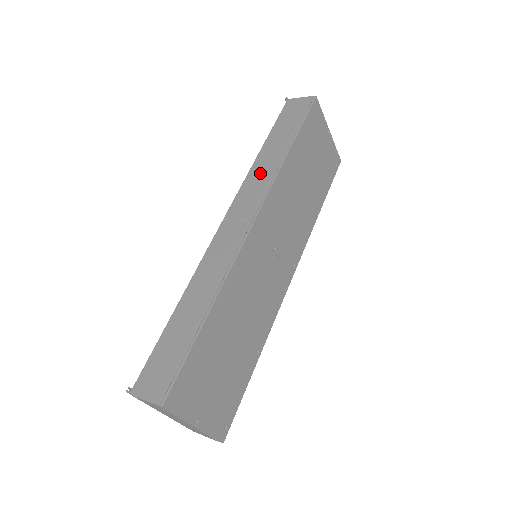
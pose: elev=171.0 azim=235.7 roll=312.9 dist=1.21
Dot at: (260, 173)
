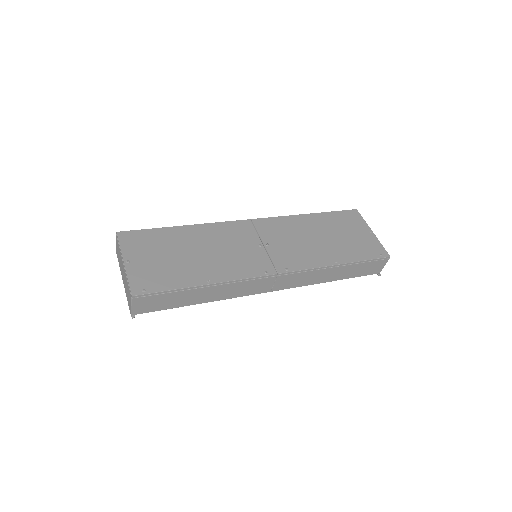
Dot at: occluded
